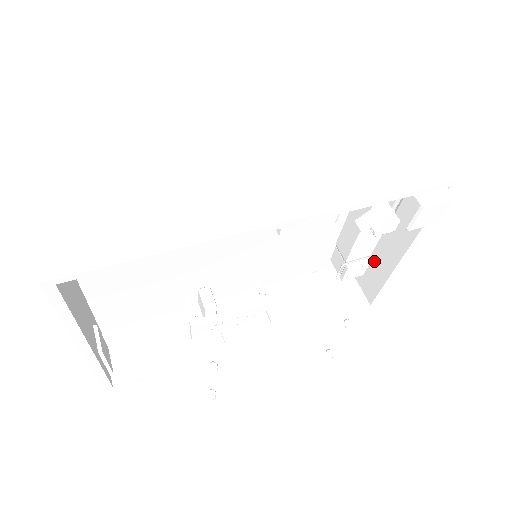
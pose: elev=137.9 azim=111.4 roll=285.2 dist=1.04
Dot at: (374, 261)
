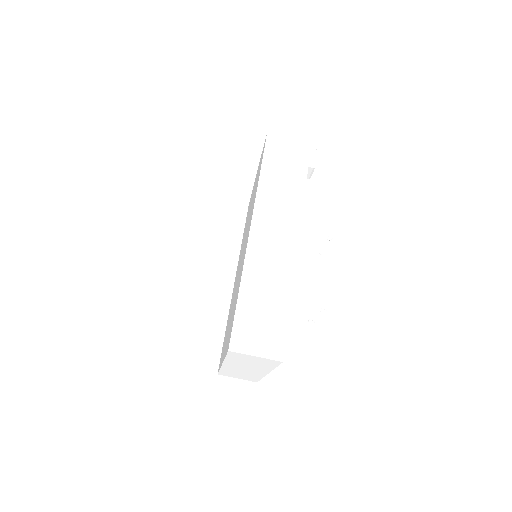
Dot at: occluded
